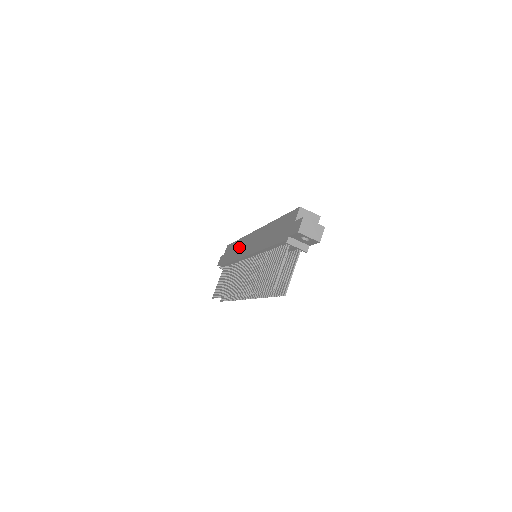
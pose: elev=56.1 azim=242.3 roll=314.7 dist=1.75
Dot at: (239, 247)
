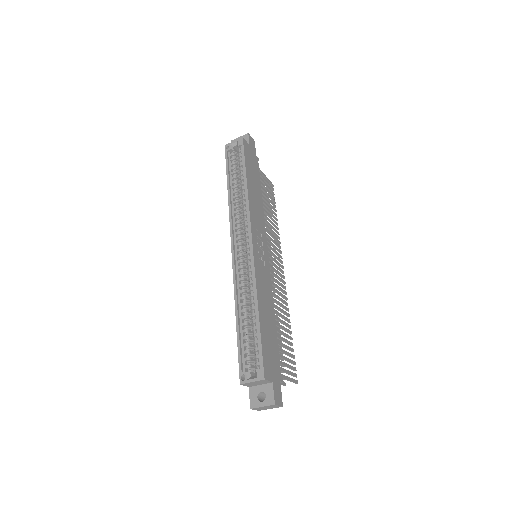
Dot at: occluded
